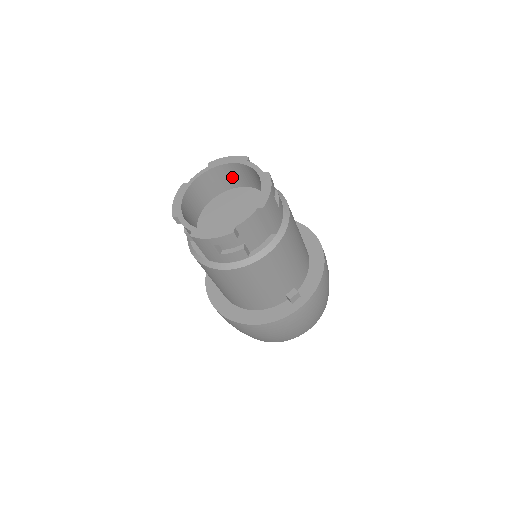
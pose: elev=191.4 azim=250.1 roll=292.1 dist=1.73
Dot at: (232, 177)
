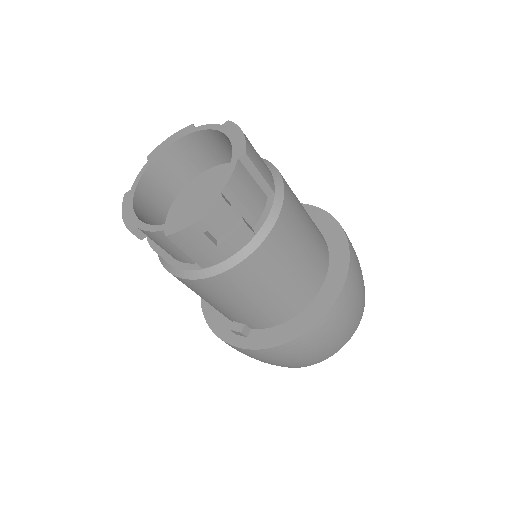
Dot at: occluded
